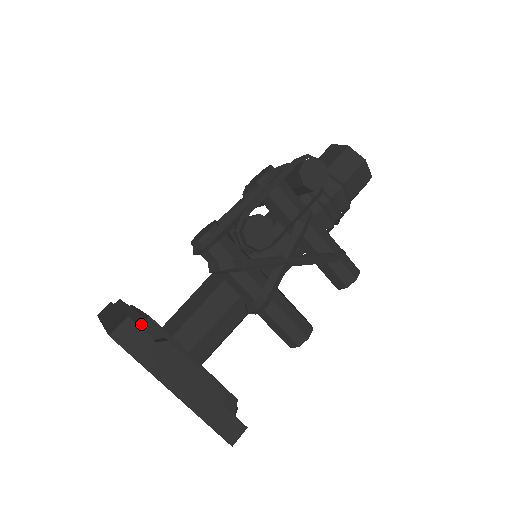
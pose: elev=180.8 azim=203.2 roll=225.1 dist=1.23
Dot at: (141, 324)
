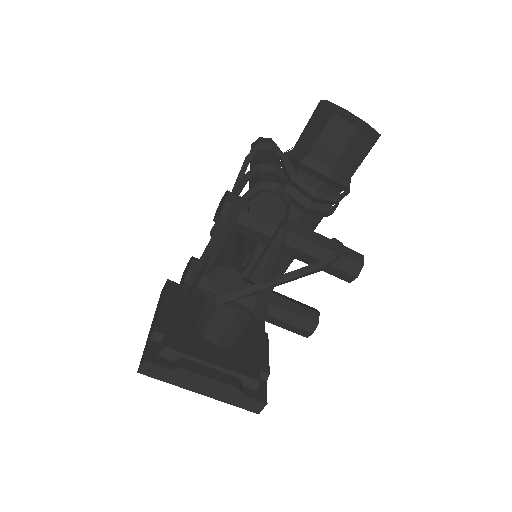
Dot at: (160, 354)
